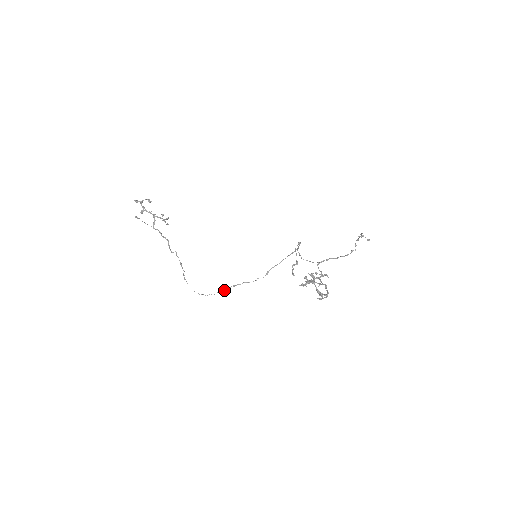
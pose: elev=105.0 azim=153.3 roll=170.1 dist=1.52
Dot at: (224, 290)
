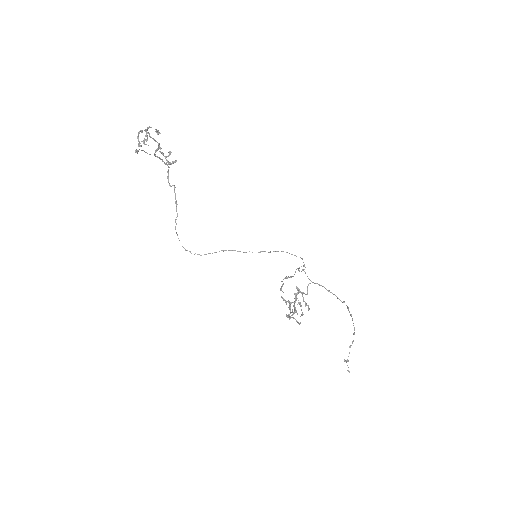
Dot at: (212, 253)
